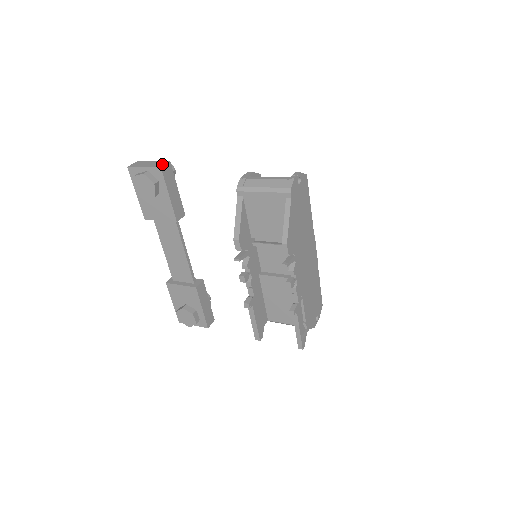
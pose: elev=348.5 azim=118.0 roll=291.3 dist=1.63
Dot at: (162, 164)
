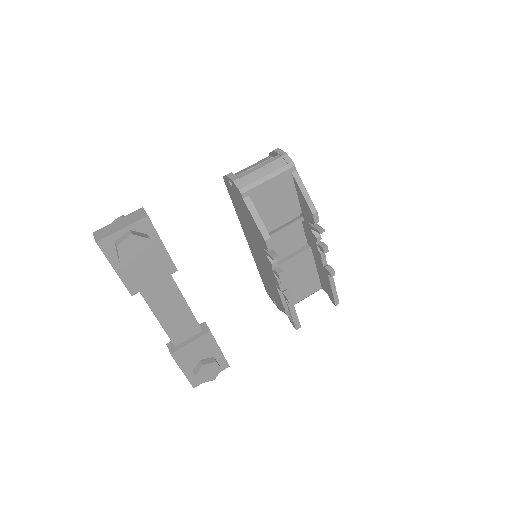
Dot at: (142, 213)
